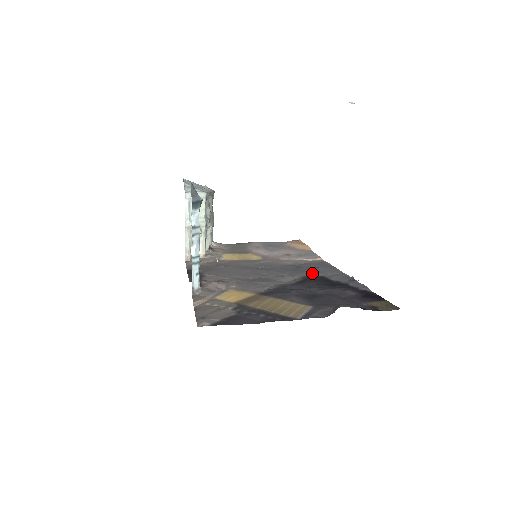
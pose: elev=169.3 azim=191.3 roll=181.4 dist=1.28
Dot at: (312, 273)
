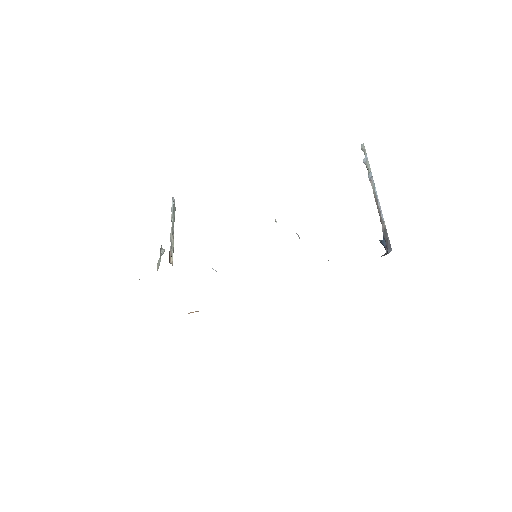
Dot at: occluded
